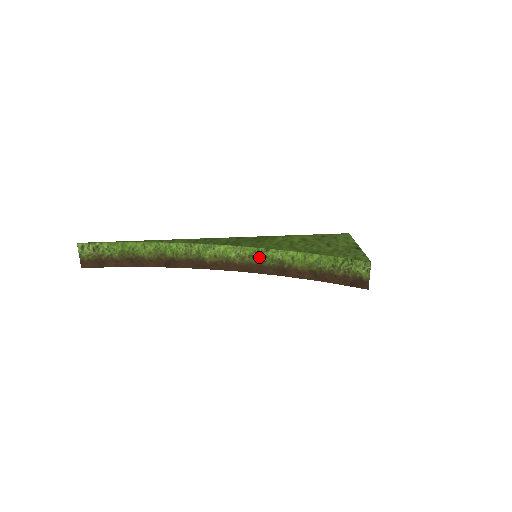
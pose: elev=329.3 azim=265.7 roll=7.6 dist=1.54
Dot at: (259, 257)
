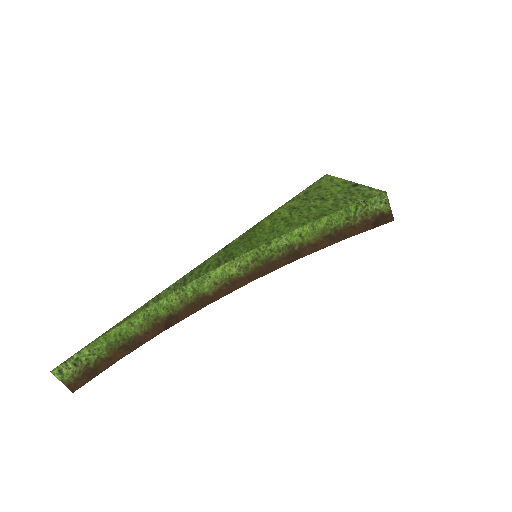
Dot at: (263, 256)
